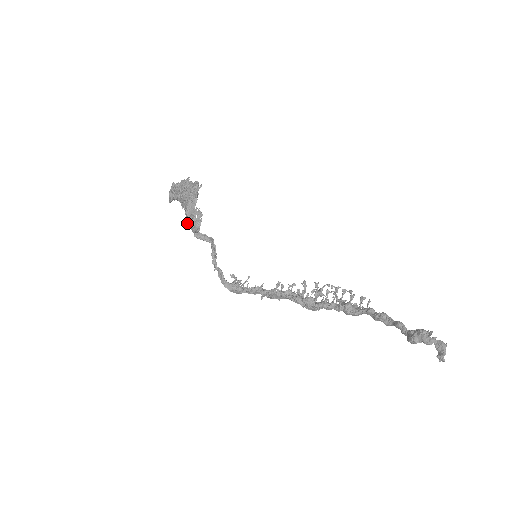
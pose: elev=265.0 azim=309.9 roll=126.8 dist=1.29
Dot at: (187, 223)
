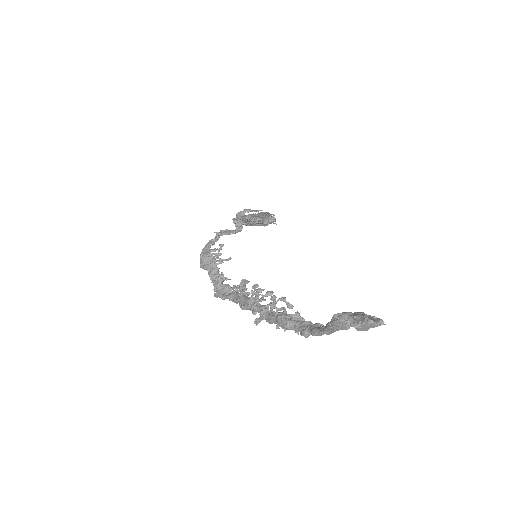
Dot at: occluded
